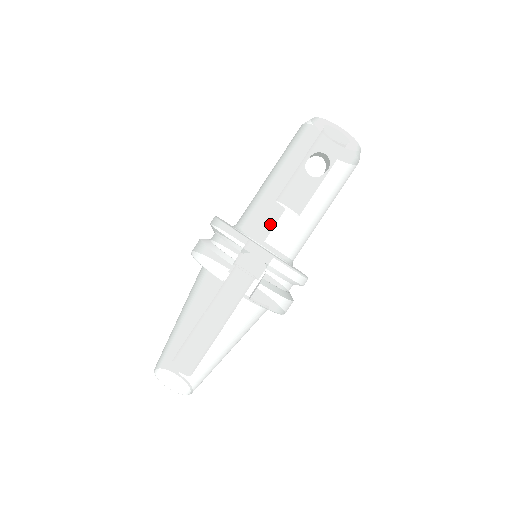
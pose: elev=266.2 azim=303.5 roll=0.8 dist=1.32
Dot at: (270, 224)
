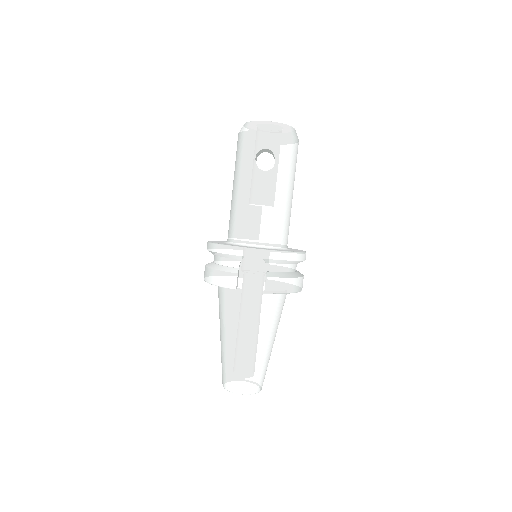
Dot at: (251, 226)
